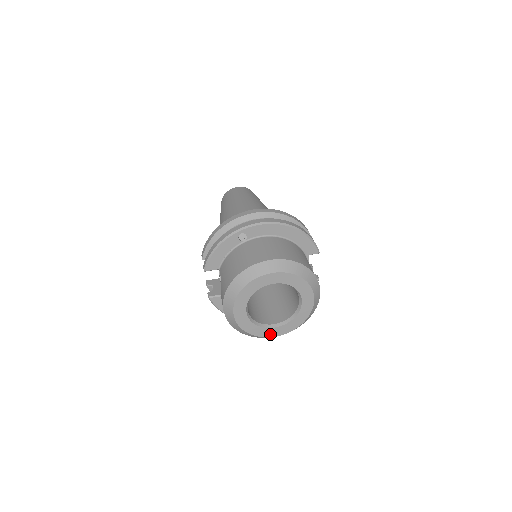
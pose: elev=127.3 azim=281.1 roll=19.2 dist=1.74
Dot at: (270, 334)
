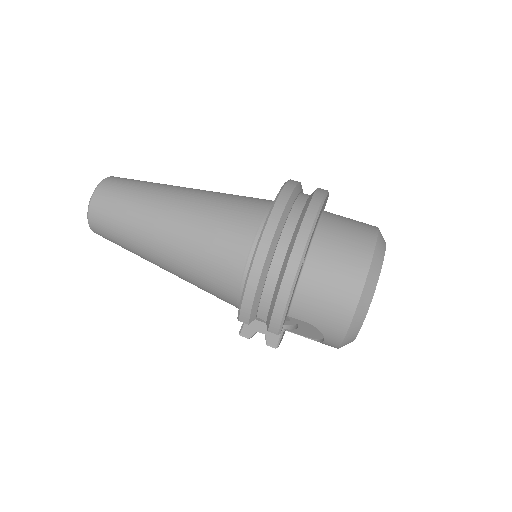
Dot at: occluded
